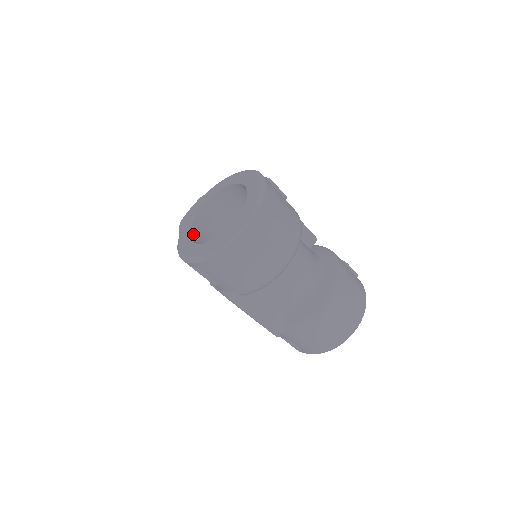
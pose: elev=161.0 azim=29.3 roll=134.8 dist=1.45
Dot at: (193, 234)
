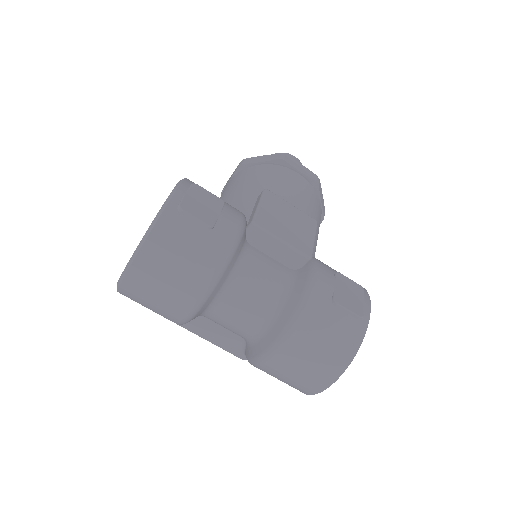
Dot at: occluded
